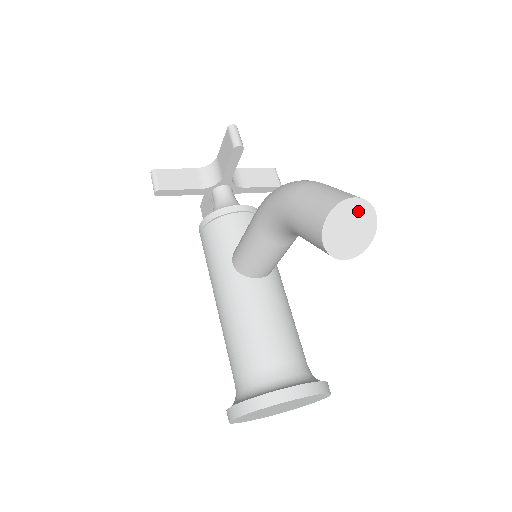
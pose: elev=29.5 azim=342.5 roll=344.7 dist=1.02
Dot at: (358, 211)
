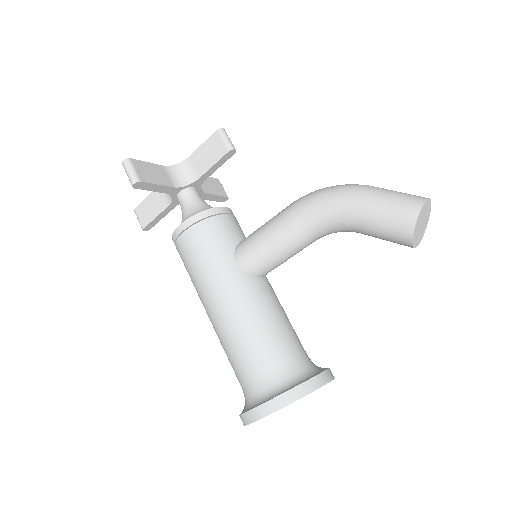
Dot at: (427, 210)
